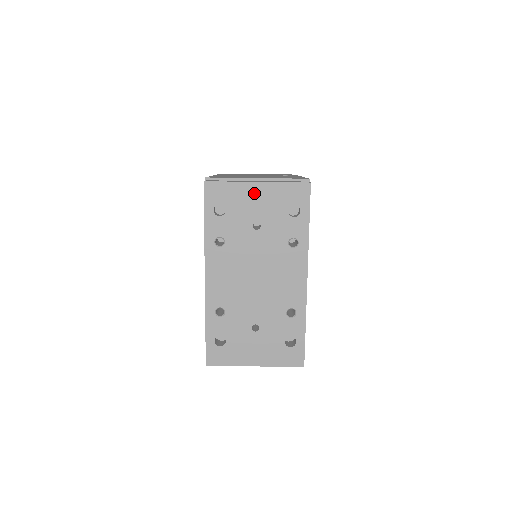
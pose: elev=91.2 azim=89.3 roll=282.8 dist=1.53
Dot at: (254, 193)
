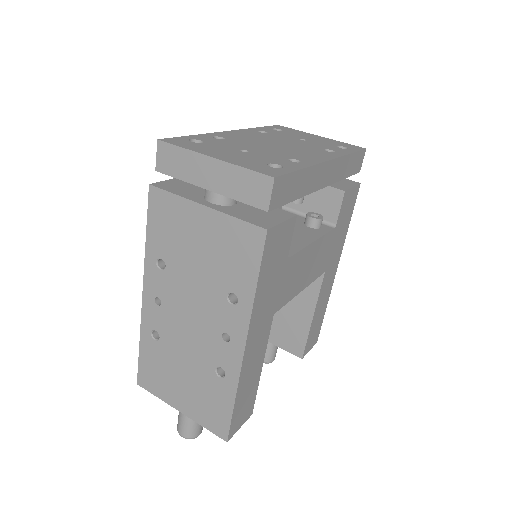
Dot at: (313, 136)
